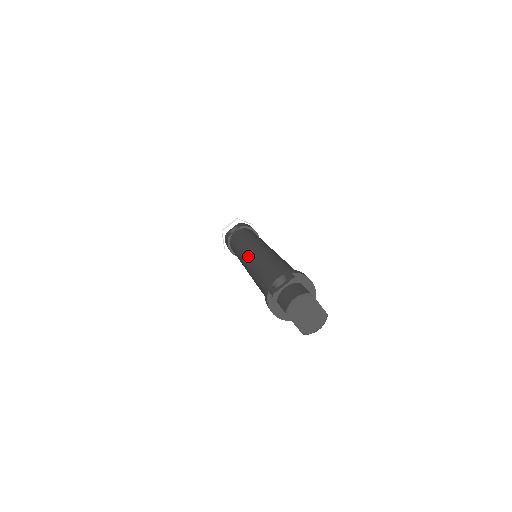
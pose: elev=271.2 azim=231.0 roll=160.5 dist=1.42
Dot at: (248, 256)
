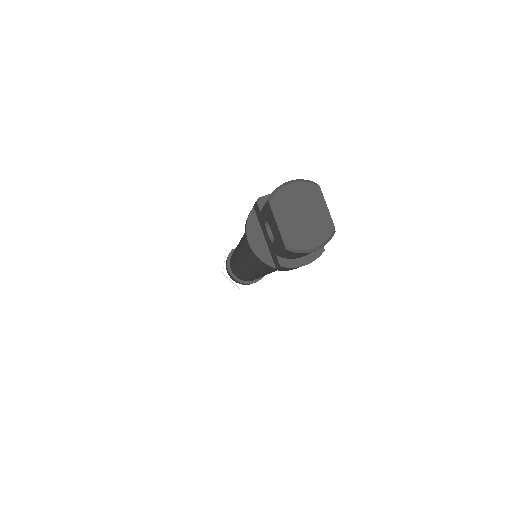
Dot at: occluded
